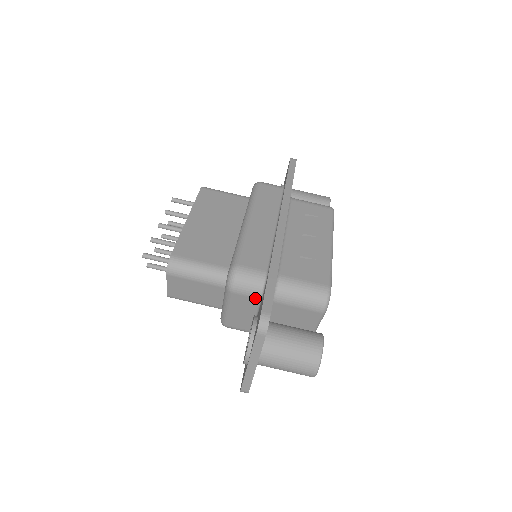
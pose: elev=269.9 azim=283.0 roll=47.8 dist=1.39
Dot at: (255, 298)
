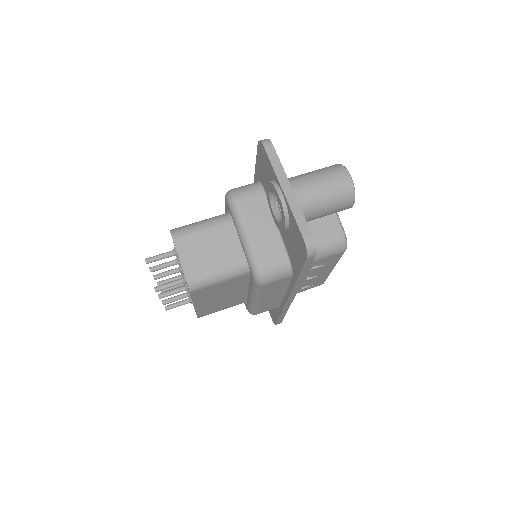
Dot at: (259, 195)
